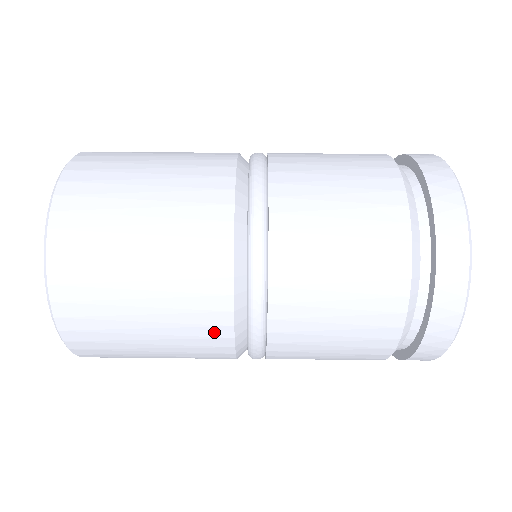
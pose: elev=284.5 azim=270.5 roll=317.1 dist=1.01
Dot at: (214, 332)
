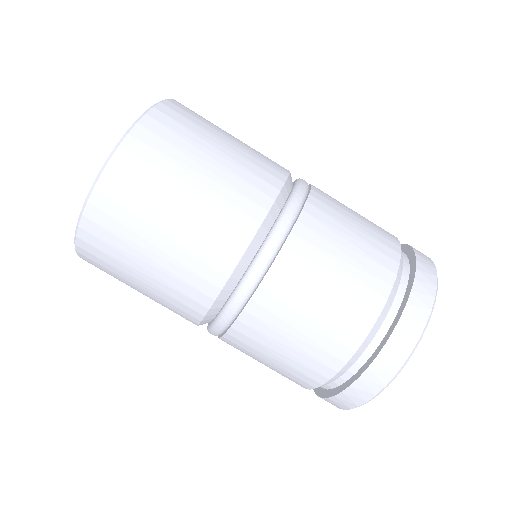
Dot at: (197, 296)
